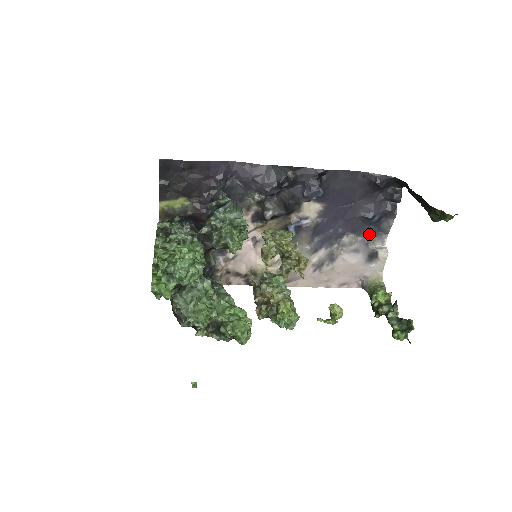
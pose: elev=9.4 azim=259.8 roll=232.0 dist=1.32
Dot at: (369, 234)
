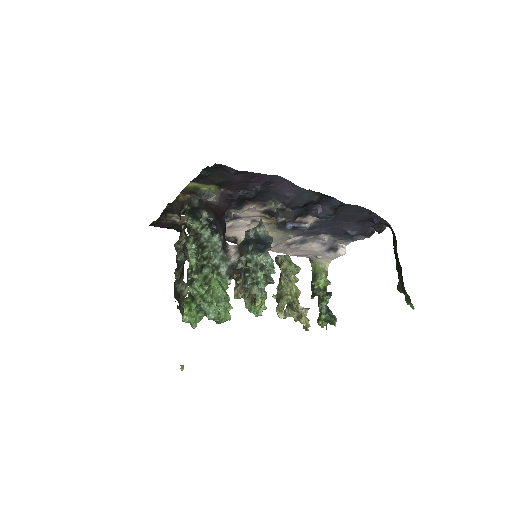
Dot at: (341, 238)
